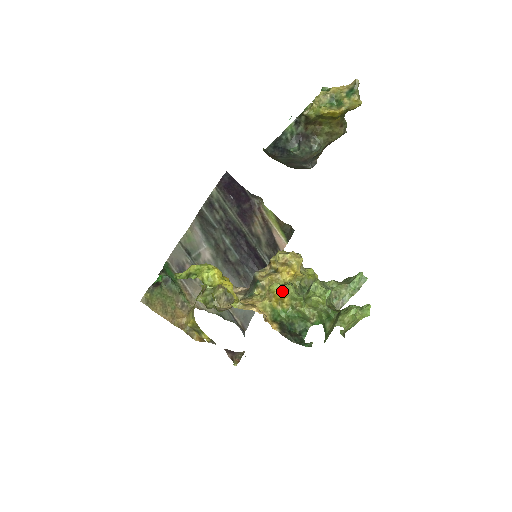
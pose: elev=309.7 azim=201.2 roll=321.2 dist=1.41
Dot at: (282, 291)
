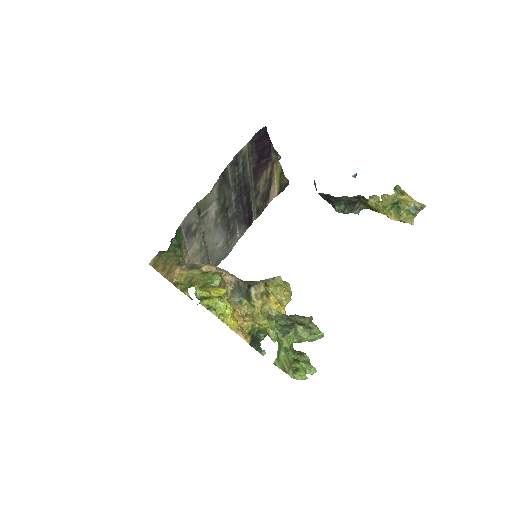
Dot at: (267, 326)
